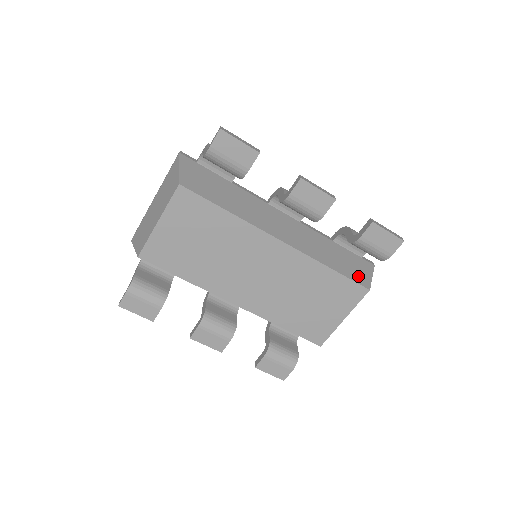
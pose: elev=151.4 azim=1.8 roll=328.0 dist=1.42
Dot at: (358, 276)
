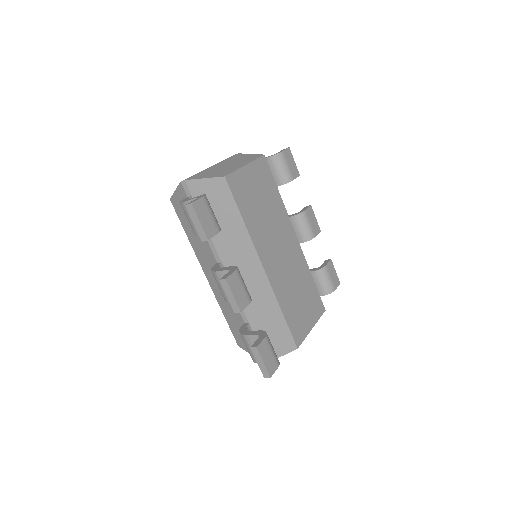
Dot at: occluded
